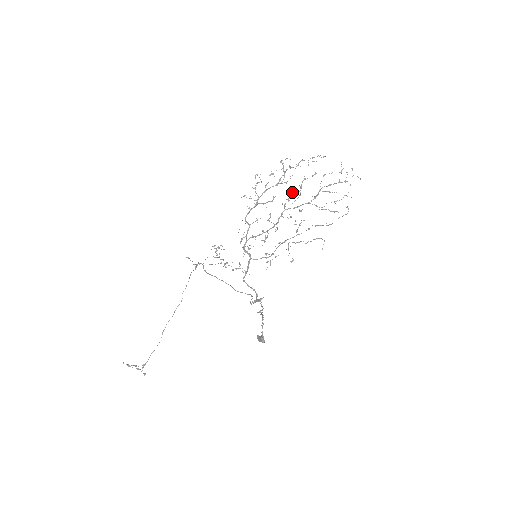
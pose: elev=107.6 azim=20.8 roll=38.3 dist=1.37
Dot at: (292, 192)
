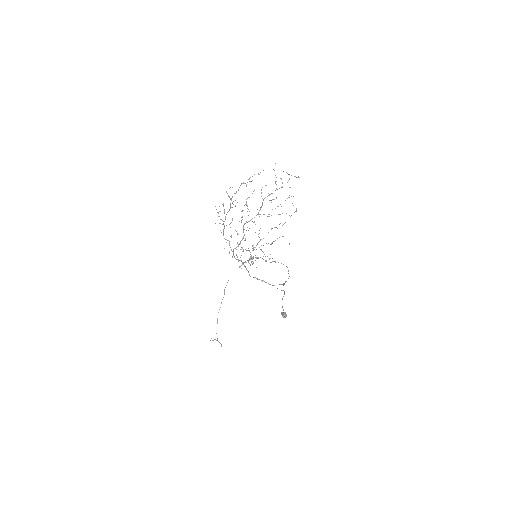
Dot at: (242, 211)
